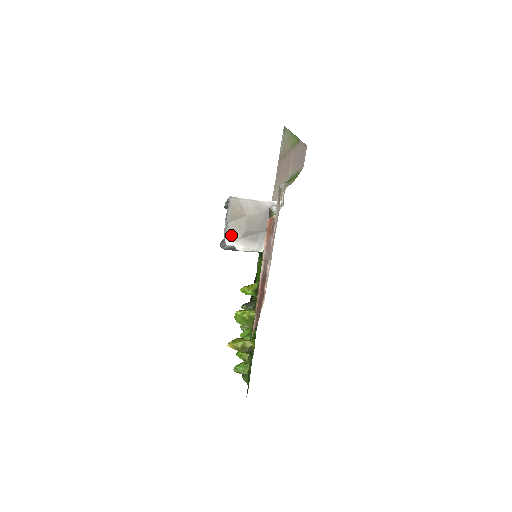
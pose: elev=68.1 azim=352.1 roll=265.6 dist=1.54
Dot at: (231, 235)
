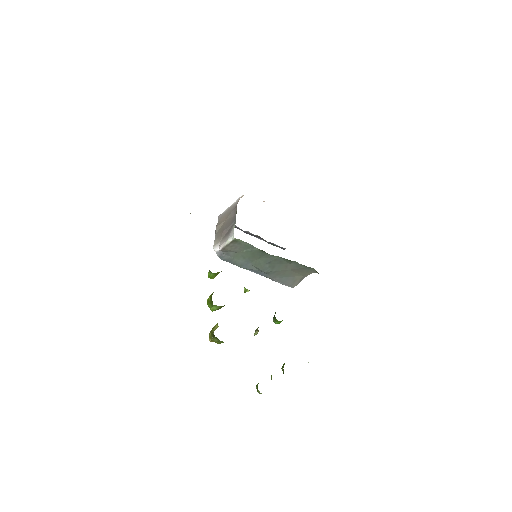
Dot at: (216, 242)
